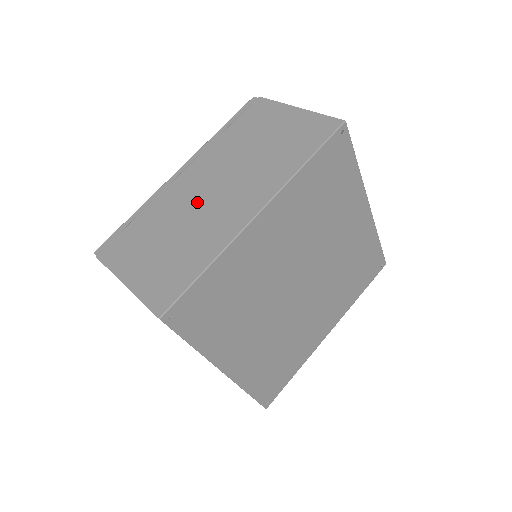
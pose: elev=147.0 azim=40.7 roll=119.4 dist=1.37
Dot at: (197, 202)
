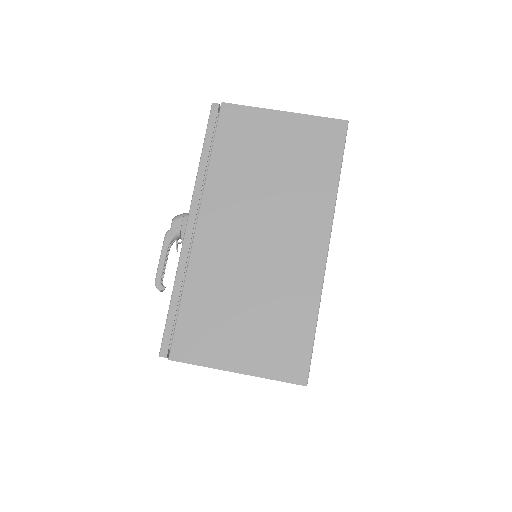
Dot at: (249, 256)
